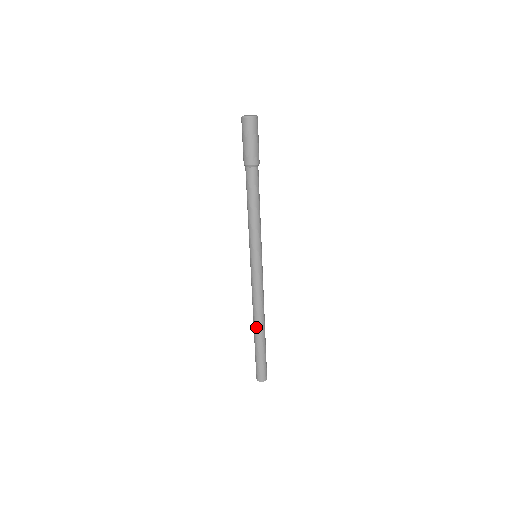
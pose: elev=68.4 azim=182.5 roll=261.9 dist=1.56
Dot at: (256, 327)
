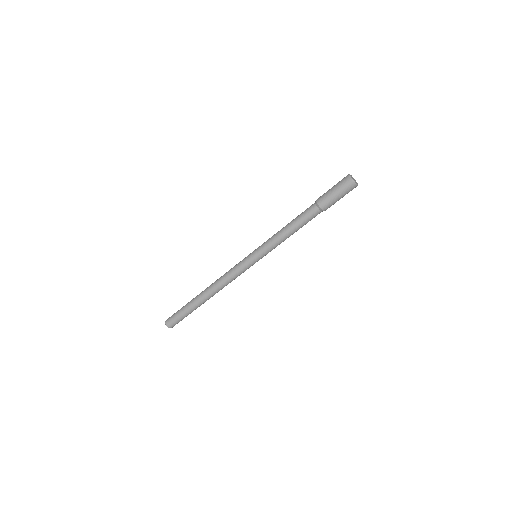
Dot at: (204, 292)
